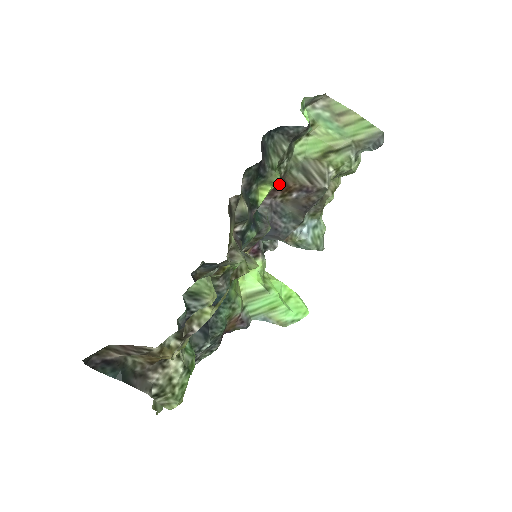
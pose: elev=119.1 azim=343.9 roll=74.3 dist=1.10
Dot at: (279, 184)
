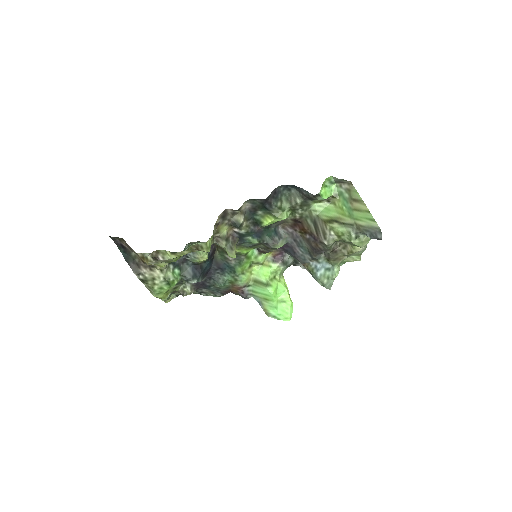
Dot at: (298, 223)
